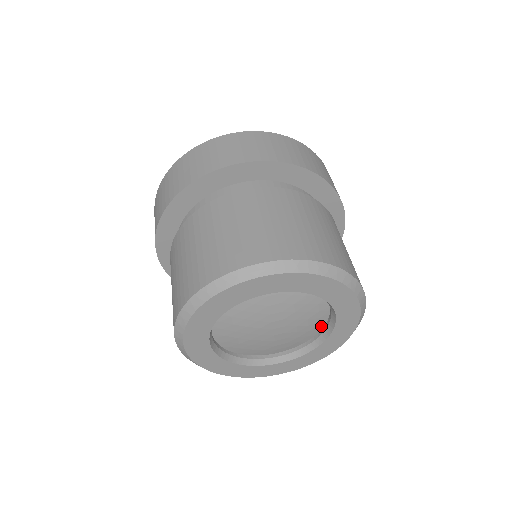
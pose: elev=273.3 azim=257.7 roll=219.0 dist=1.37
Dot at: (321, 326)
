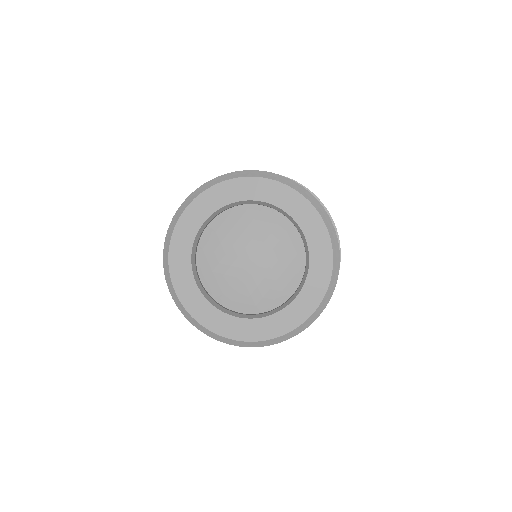
Dot at: (273, 306)
